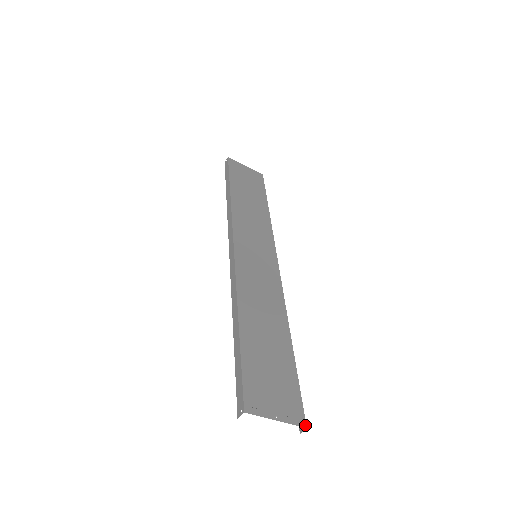
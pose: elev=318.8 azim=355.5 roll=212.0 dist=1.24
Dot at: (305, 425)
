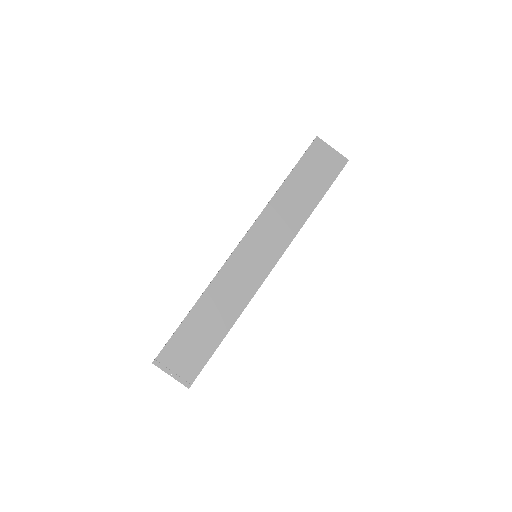
Dot at: (189, 387)
